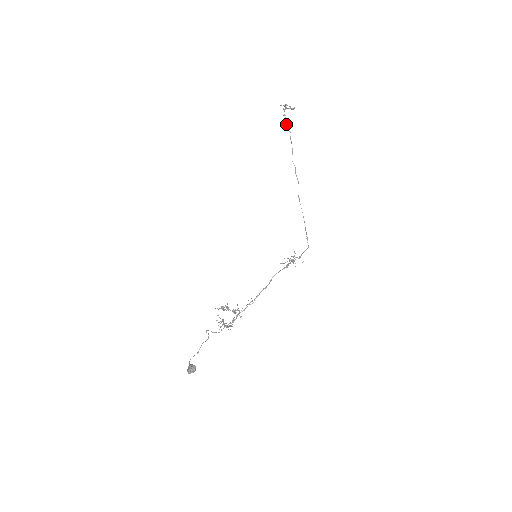
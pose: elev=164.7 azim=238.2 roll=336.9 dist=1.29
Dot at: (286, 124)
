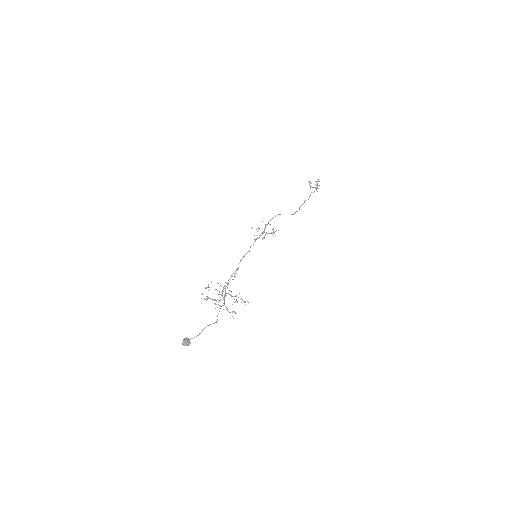
Dot at: occluded
